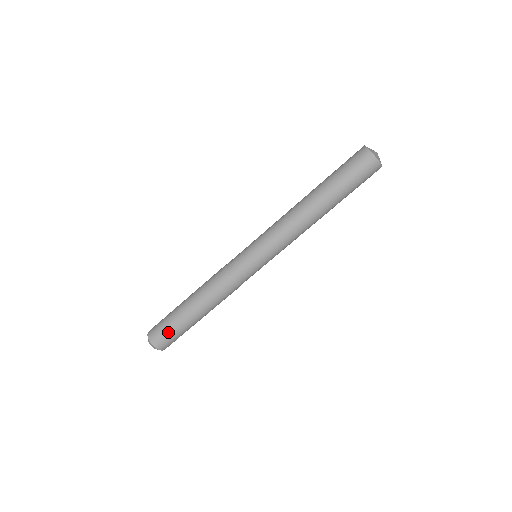
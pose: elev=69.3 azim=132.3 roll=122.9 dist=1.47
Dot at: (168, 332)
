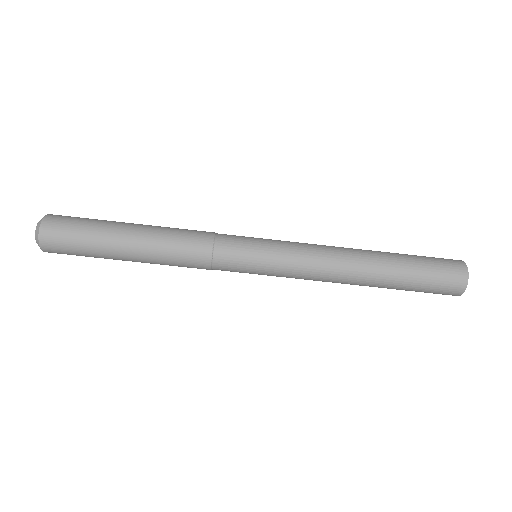
Dot at: (75, 242)
